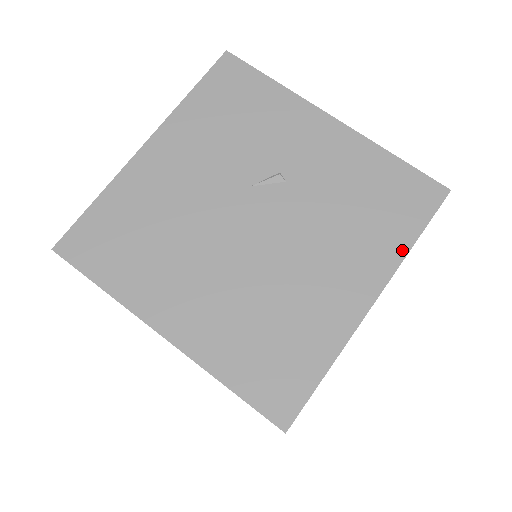
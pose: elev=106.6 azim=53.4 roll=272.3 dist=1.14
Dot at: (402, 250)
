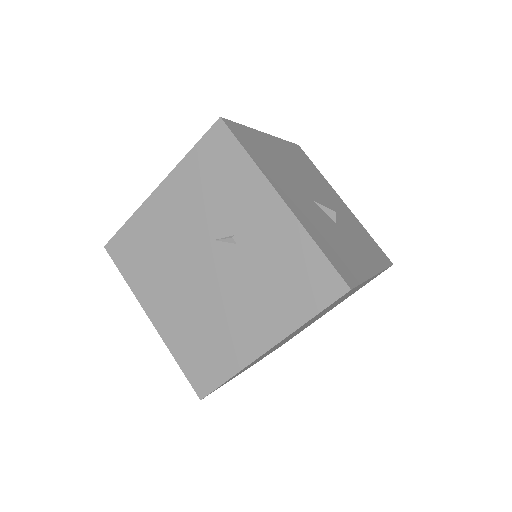
Dot at: (298, 322)
